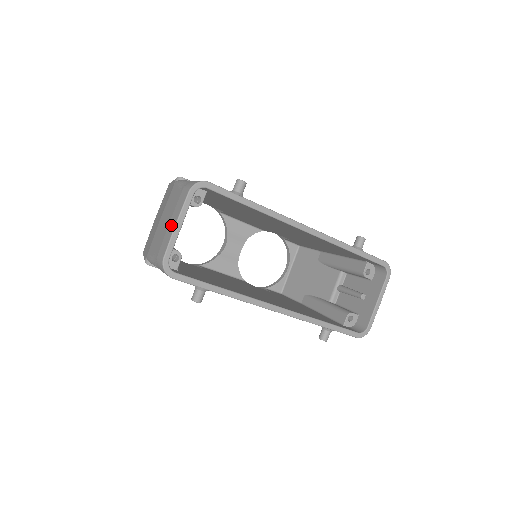
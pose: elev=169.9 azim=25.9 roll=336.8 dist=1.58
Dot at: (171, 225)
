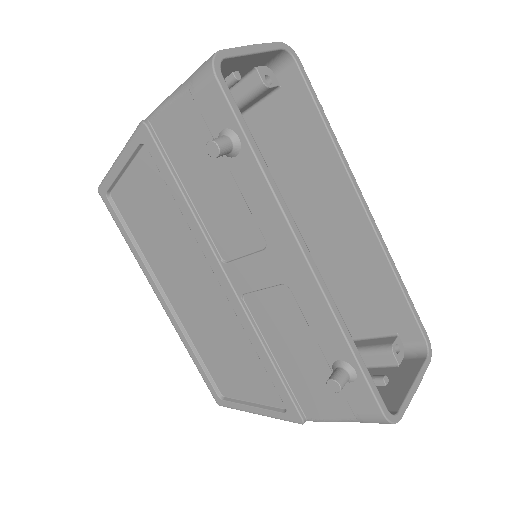
Dot at: occluded
